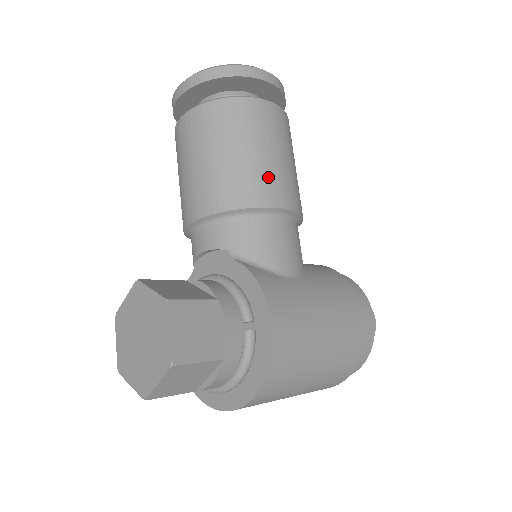
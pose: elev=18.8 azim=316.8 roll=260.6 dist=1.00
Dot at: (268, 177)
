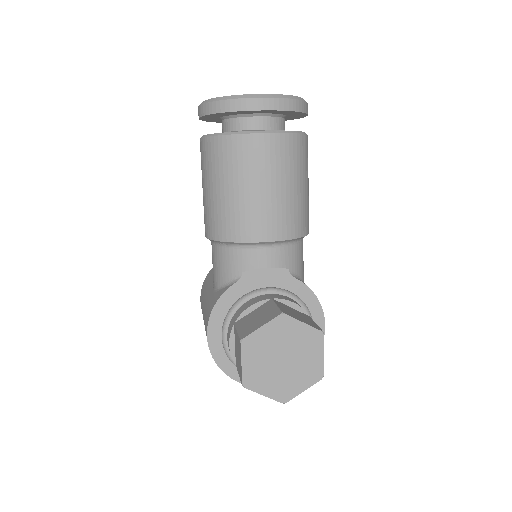
Dot at: occluded
